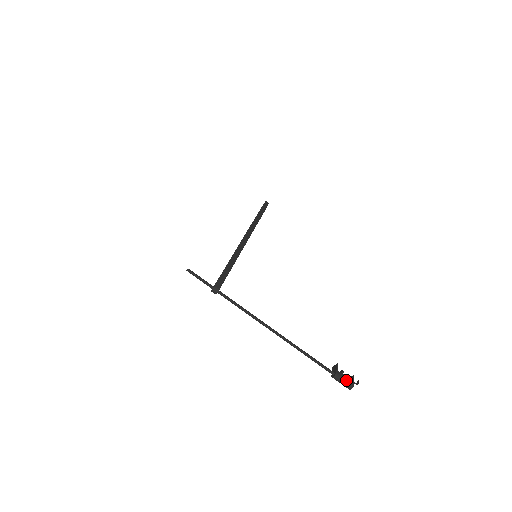
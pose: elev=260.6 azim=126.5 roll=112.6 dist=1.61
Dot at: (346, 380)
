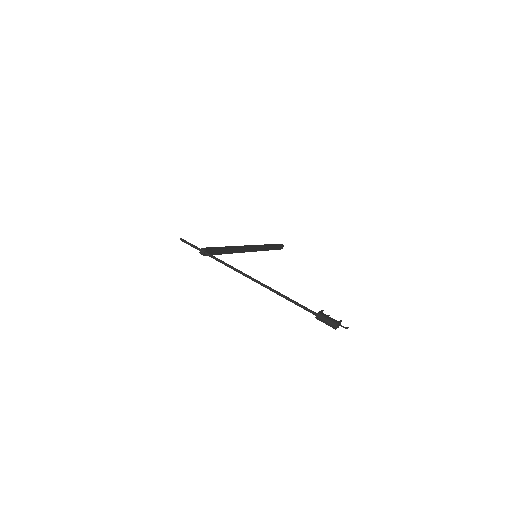
Dot at: (330, 318)
